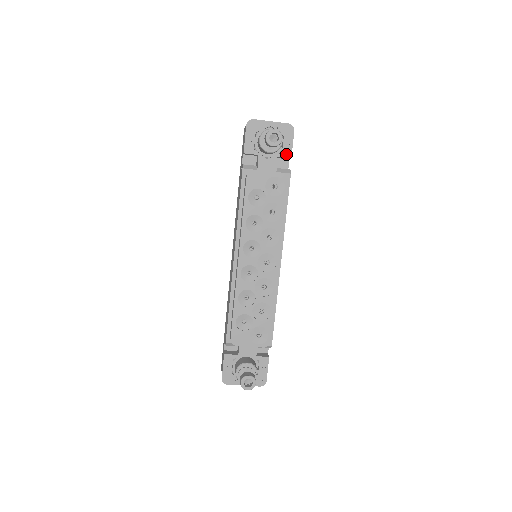
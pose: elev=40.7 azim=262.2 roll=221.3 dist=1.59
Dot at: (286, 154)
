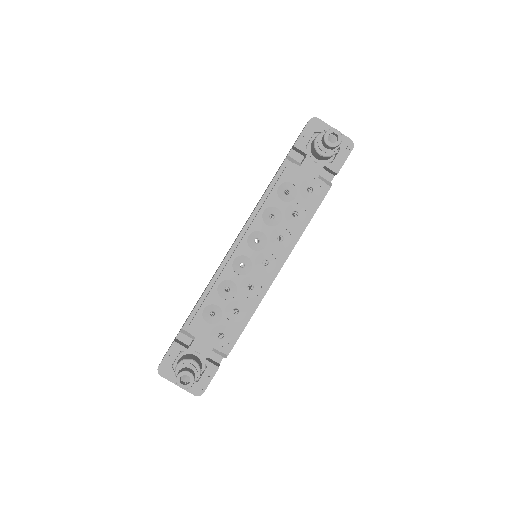
Dot at: (335, 167)
